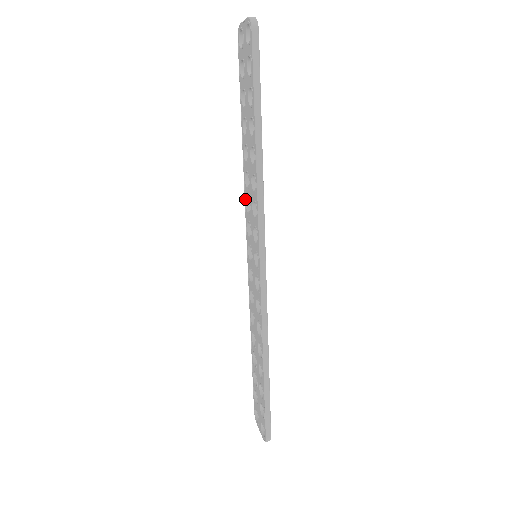
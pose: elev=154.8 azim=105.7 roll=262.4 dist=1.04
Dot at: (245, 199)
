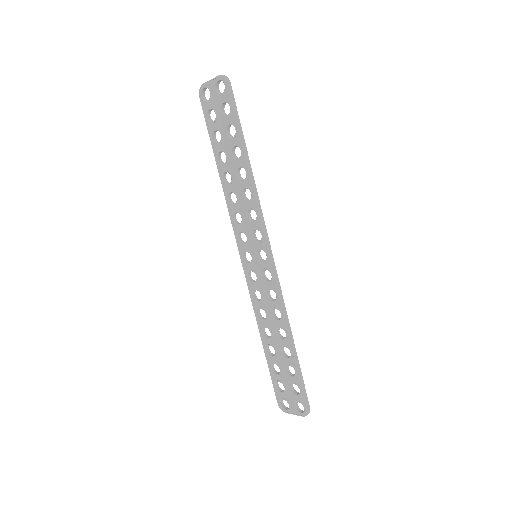
Dot at: (230, 216)
